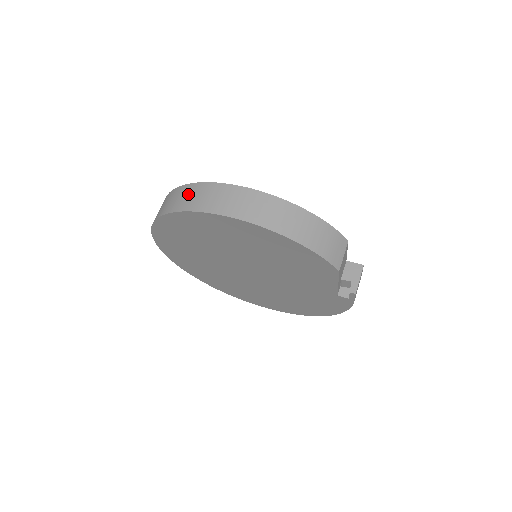
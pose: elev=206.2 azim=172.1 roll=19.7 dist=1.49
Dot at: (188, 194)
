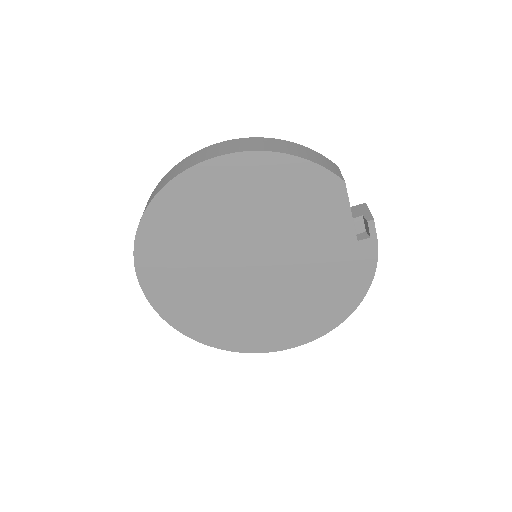
Dot at: (165, 179)
